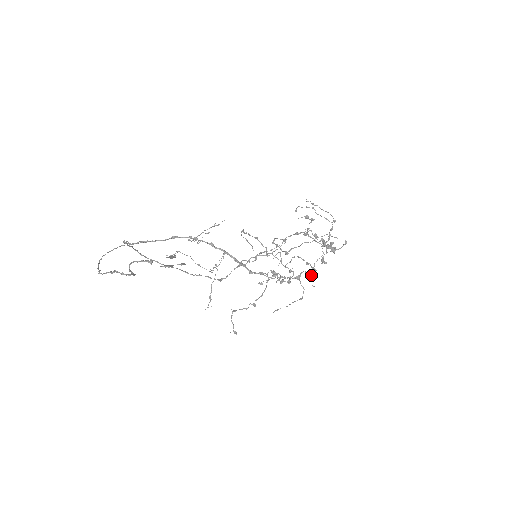
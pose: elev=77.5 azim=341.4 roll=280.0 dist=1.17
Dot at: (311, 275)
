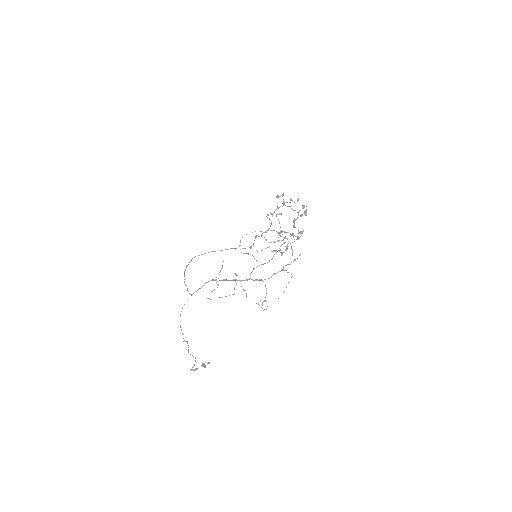
Dot at: occluded
